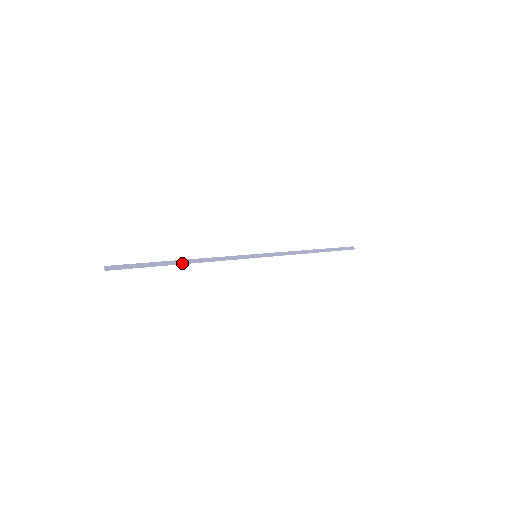
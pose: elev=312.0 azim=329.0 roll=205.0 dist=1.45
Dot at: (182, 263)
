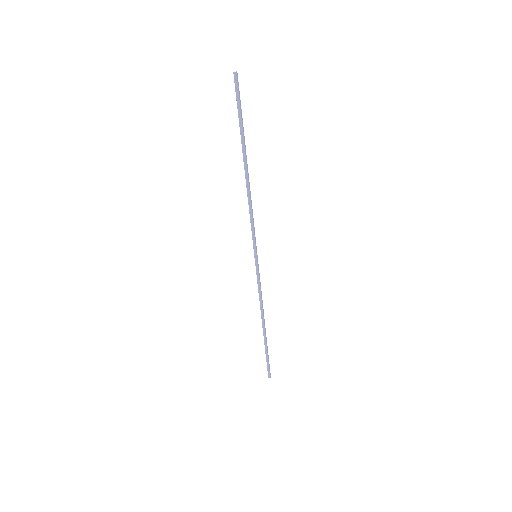
Dot at: (245, 165)
